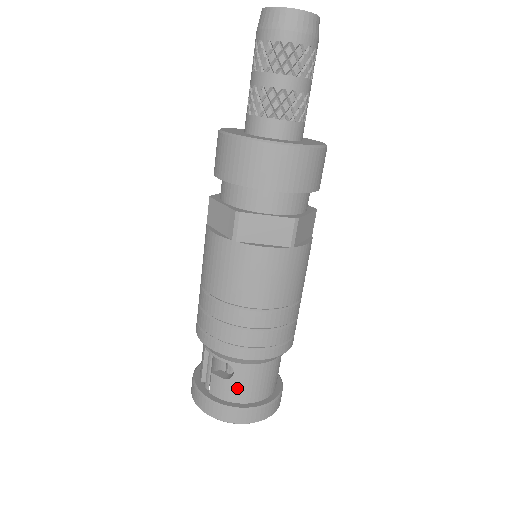
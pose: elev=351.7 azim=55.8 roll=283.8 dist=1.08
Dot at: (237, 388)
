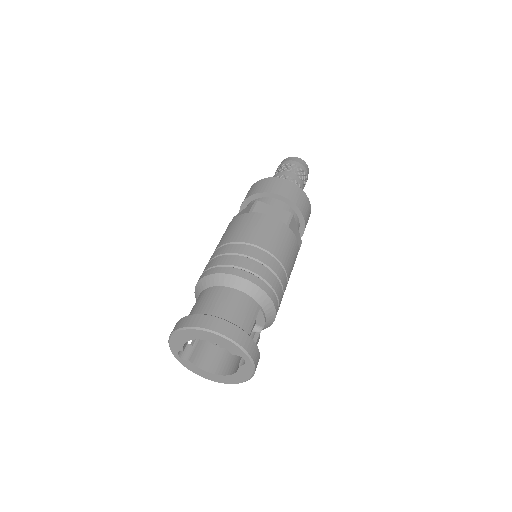
Dot at: (193, 310)
